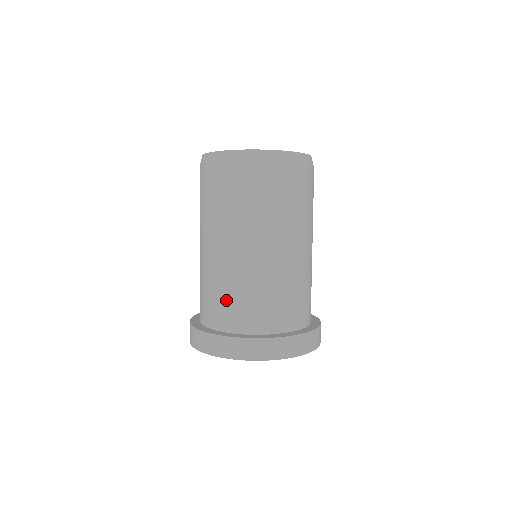
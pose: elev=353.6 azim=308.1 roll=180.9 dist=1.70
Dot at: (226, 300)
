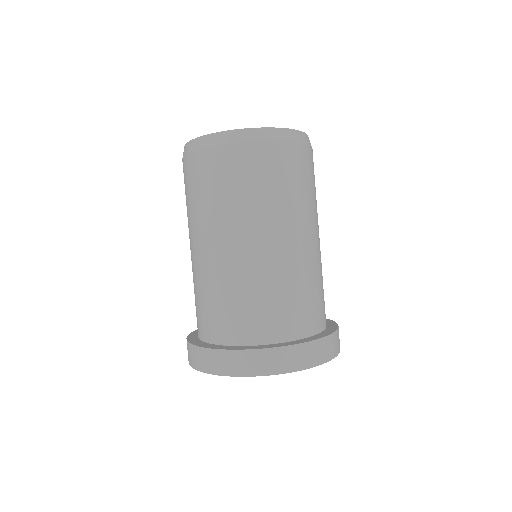
Dot at: (255, 306)
